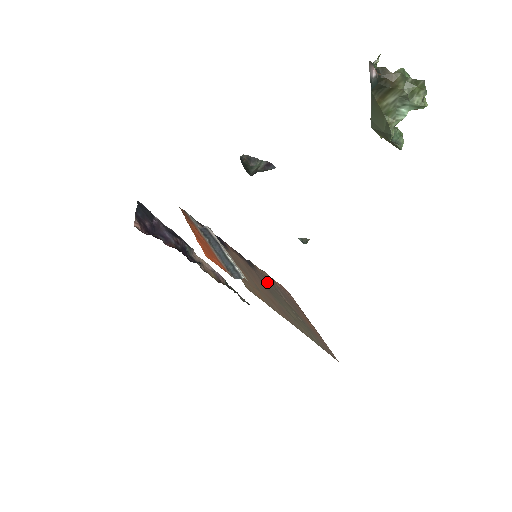
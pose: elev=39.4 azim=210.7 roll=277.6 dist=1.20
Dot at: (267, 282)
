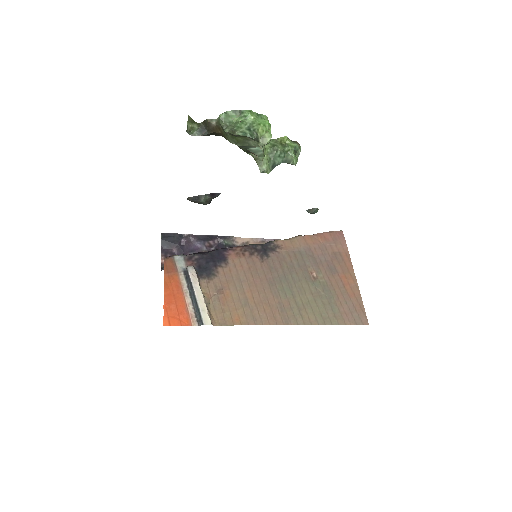
Dot at: (286, 263)
